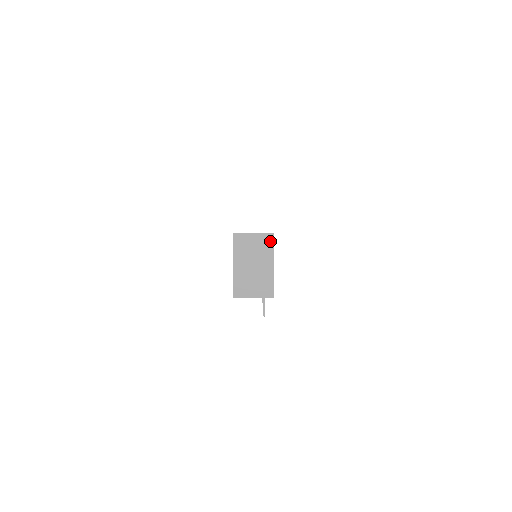
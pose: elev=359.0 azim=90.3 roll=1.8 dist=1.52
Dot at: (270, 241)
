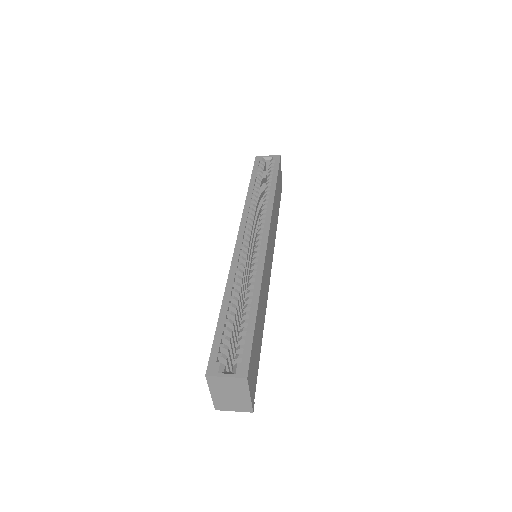
Dot at: (244, 383)
